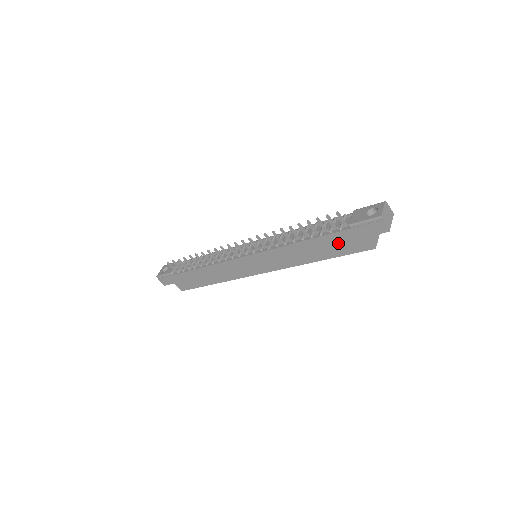
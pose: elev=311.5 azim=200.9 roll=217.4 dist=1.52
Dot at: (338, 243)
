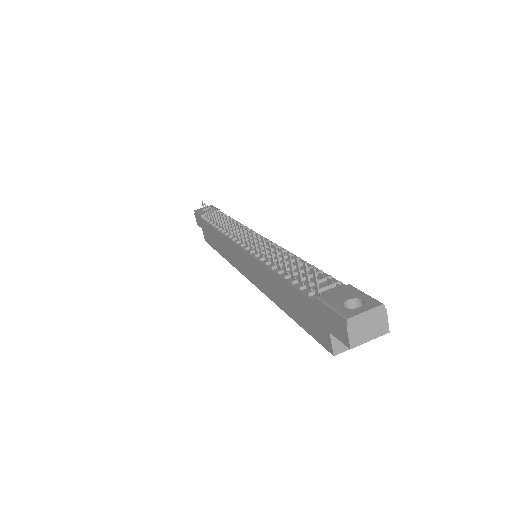
Dot at: (304, 310)
